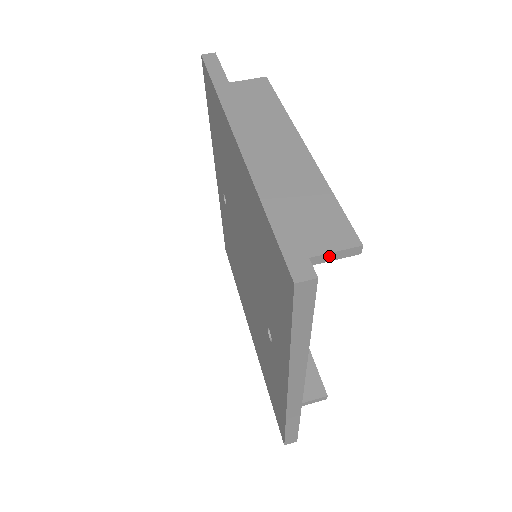
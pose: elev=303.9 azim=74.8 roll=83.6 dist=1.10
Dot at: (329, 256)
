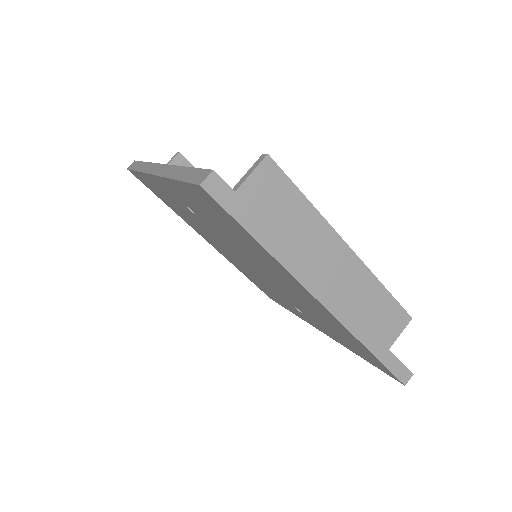
Dot at: (396, 335)
